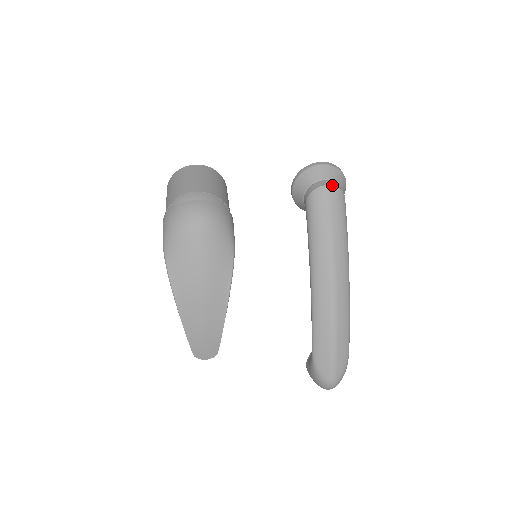
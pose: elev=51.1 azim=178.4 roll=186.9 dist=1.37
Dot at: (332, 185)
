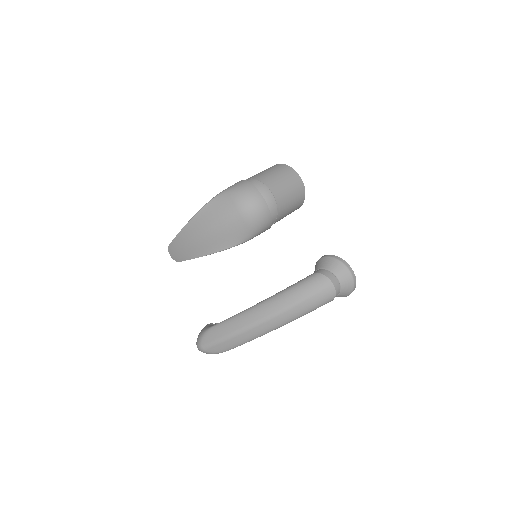
Dot at: (335, 287)
